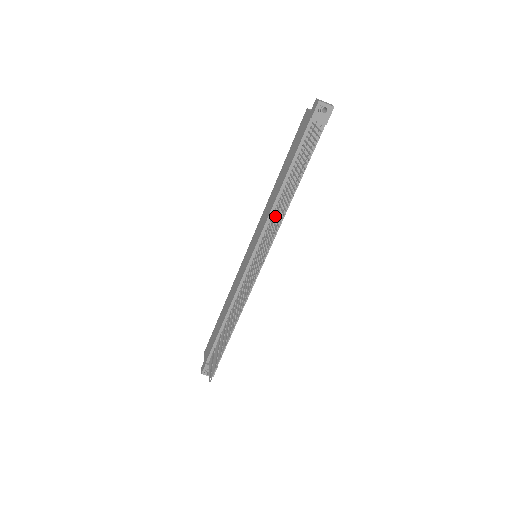
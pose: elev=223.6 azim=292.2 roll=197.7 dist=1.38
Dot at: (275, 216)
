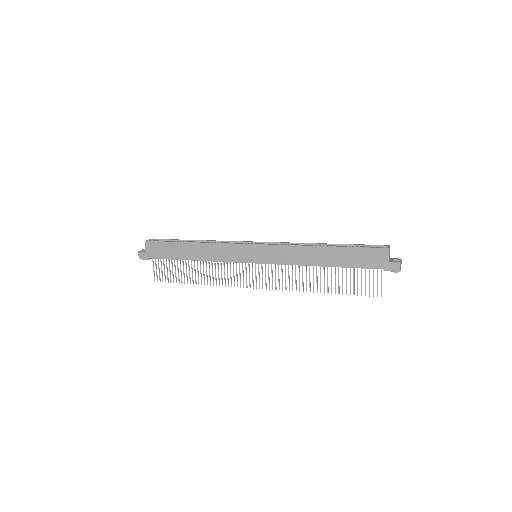
Dot at: occluded
